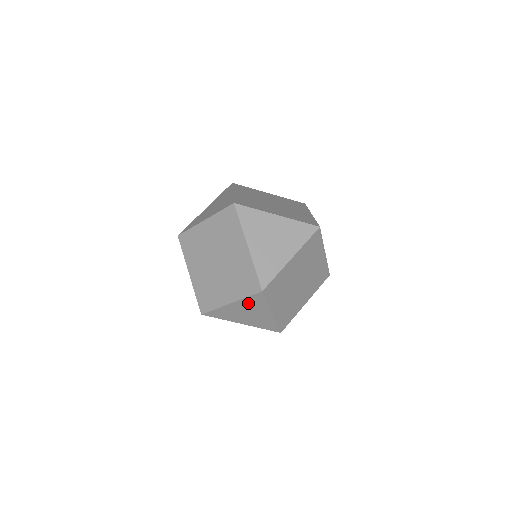
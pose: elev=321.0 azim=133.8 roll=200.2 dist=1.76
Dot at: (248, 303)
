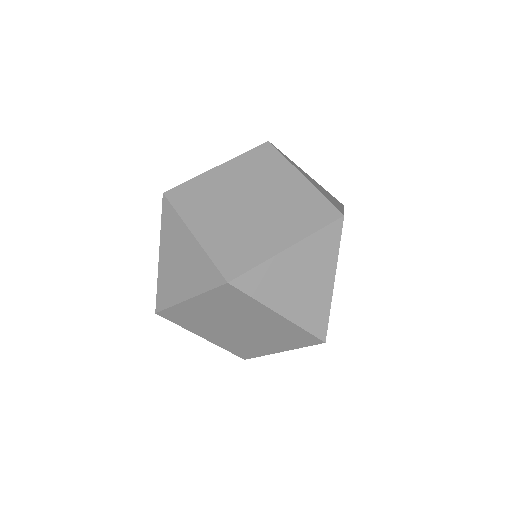
Dot at: (314, 248)
